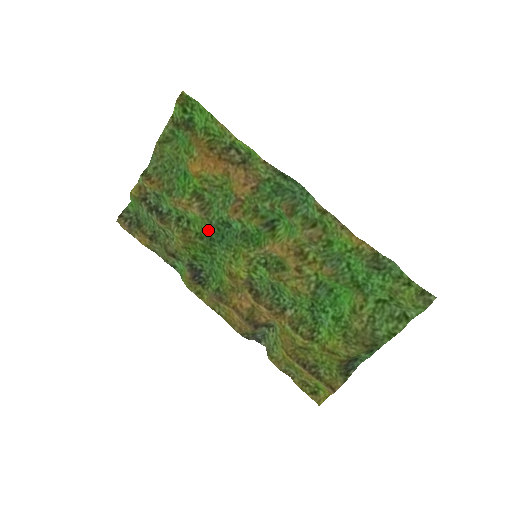
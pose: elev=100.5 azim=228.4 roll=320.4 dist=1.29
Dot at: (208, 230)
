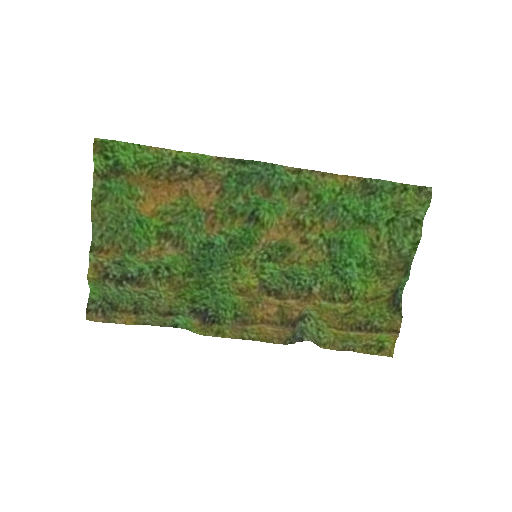
Dot at: (193, 263)
